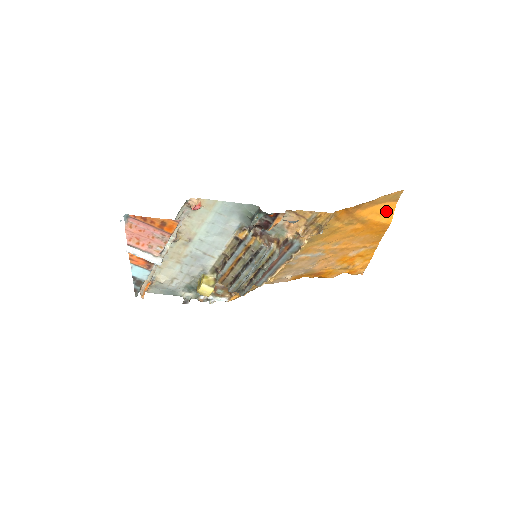
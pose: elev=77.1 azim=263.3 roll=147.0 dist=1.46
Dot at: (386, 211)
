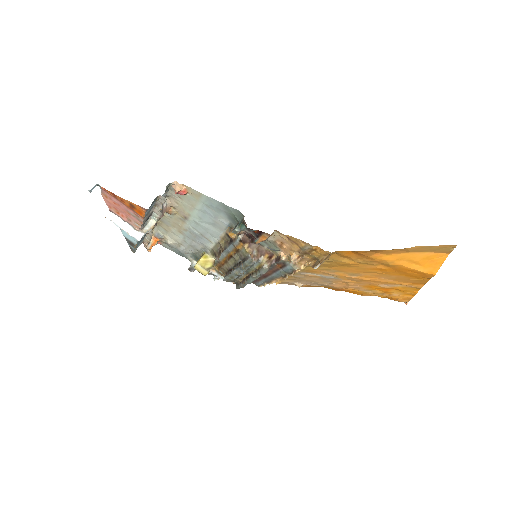
Dot at: (428, 260)
